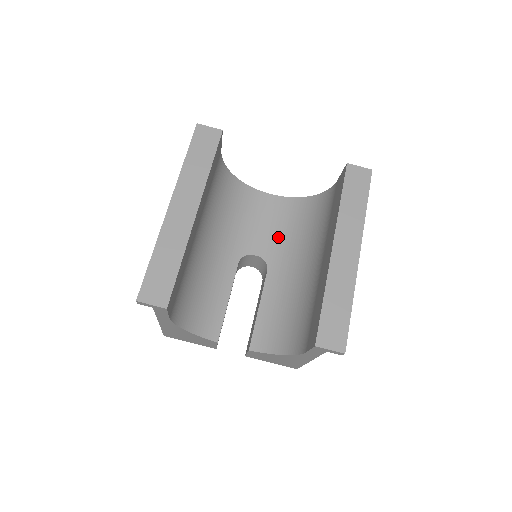
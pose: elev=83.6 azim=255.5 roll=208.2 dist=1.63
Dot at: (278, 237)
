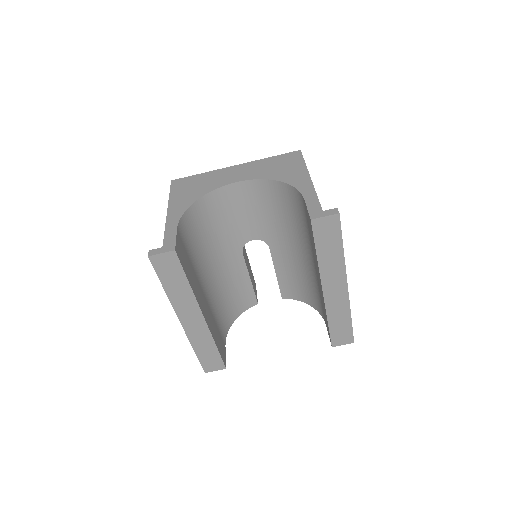
Dot at: (265, 220)
